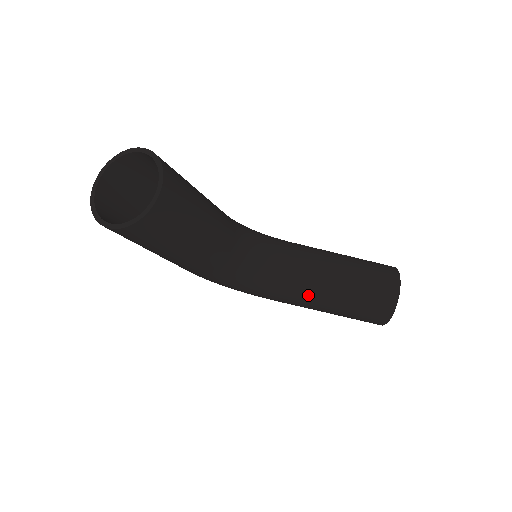
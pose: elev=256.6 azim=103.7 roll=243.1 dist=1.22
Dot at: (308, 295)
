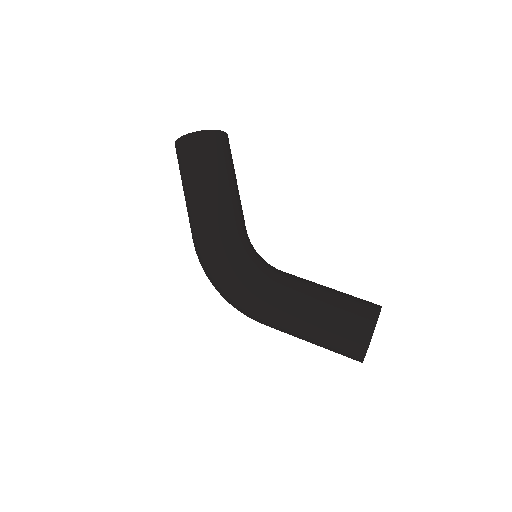
Dot at: (297, 288)
